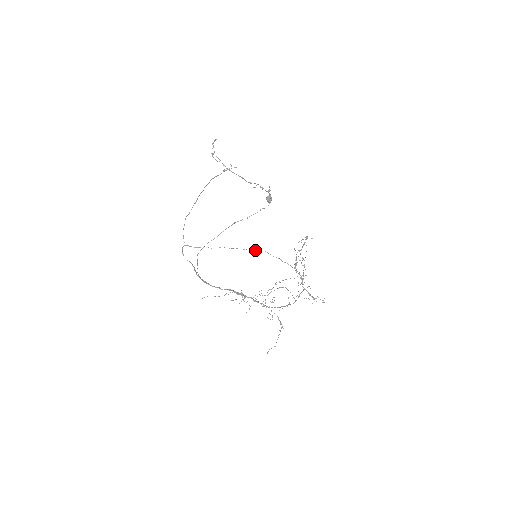
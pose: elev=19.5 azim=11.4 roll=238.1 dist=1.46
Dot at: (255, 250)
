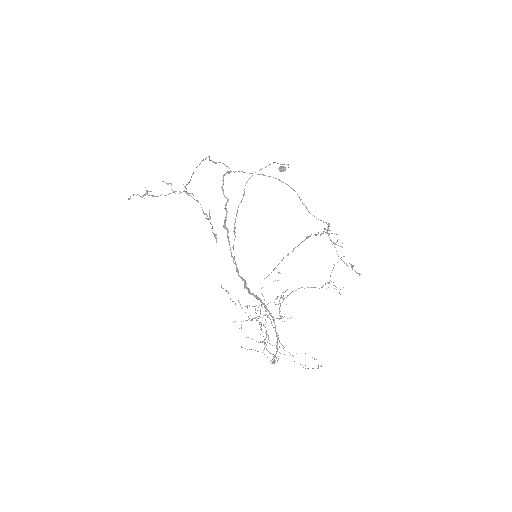
Dot at: occluded
